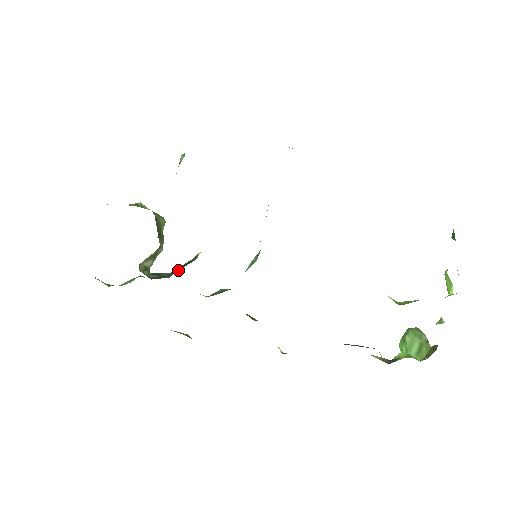
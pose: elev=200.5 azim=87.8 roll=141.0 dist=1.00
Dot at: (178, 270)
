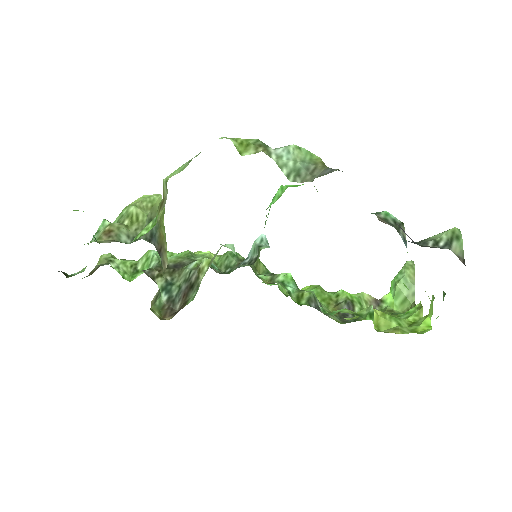
Dot at: (184, 301)
